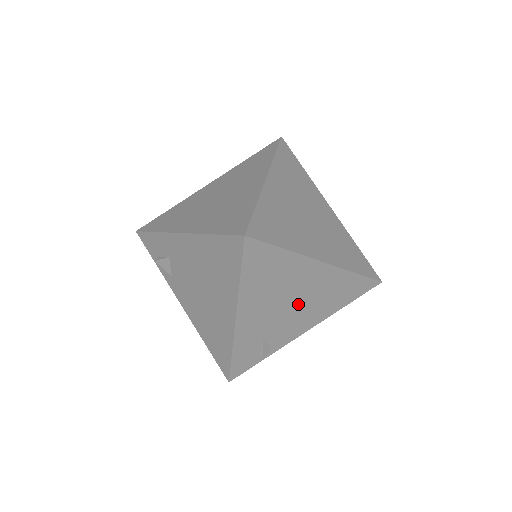
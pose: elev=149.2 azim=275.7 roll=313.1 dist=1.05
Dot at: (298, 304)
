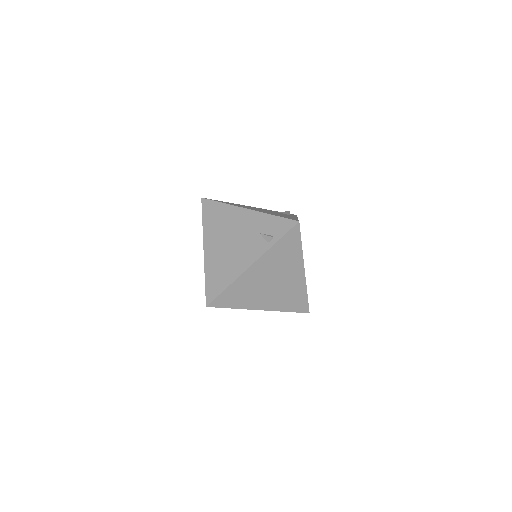
Dot at: occluded
